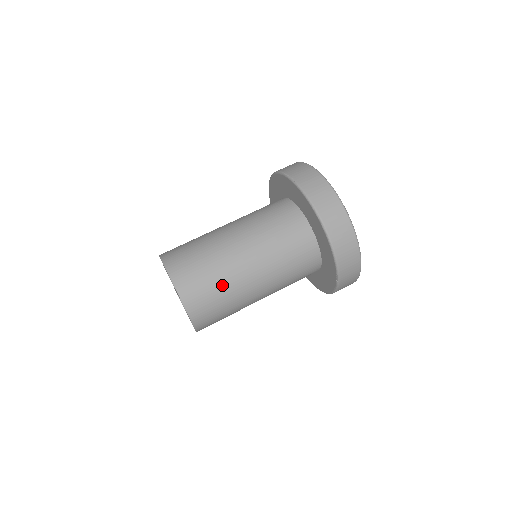
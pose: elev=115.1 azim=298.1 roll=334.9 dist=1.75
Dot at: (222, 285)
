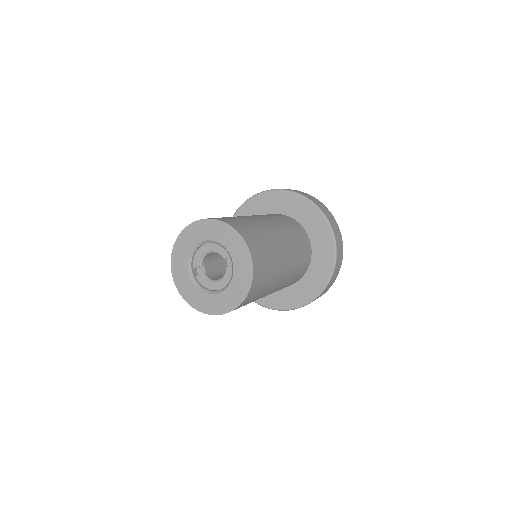
Dot at: (273, 260)
